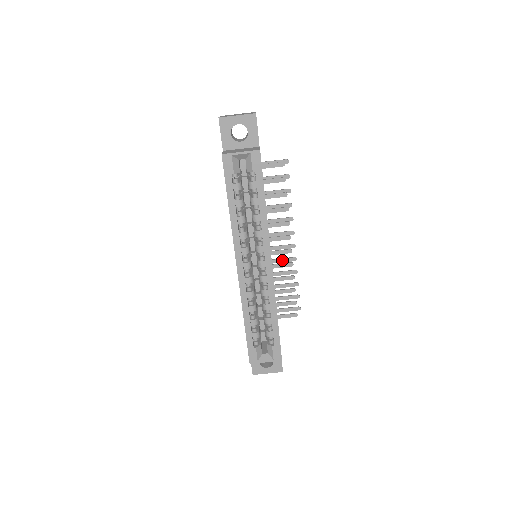
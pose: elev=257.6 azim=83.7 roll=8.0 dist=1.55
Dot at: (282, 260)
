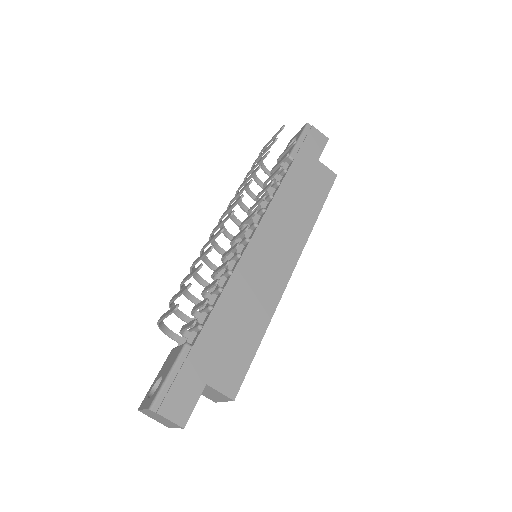
Dot at: (242, 192)
